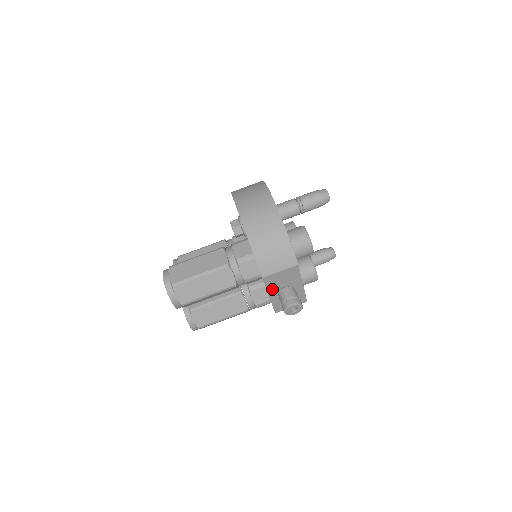
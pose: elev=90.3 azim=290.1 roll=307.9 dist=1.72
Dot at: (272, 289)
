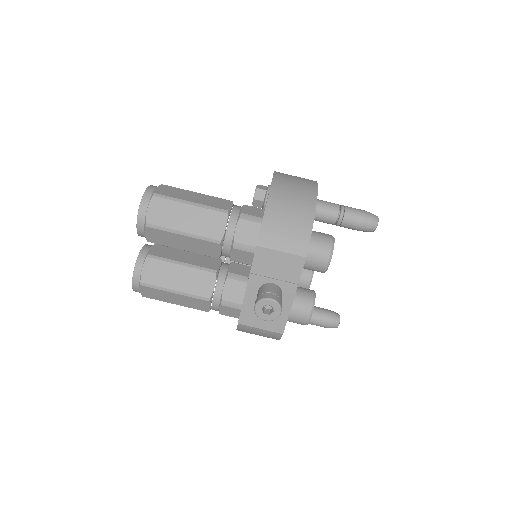
Dot at: (257, 275)
